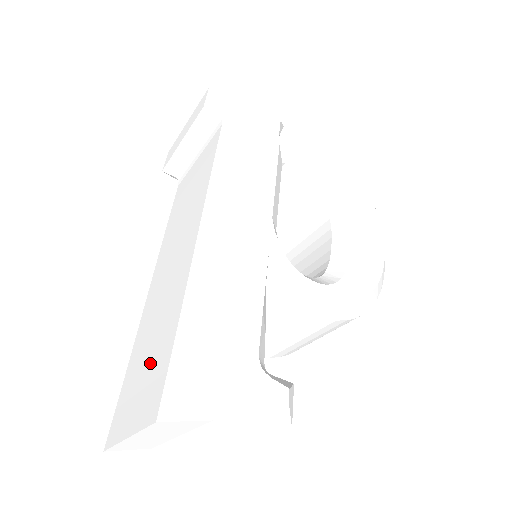
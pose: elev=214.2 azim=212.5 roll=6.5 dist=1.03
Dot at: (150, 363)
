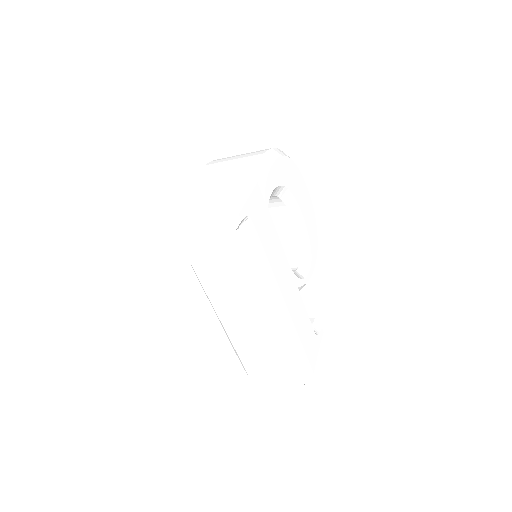
Dot at: (274, 361)
